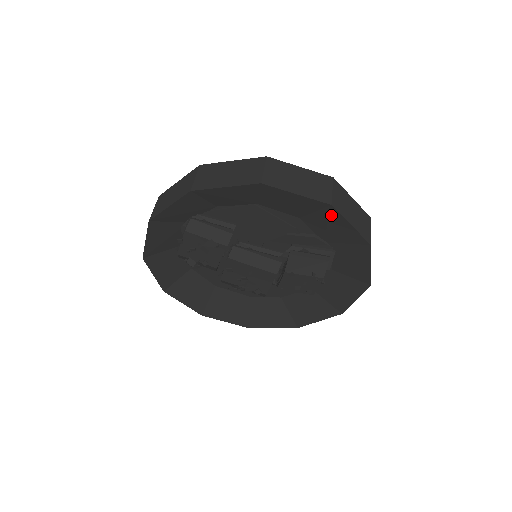
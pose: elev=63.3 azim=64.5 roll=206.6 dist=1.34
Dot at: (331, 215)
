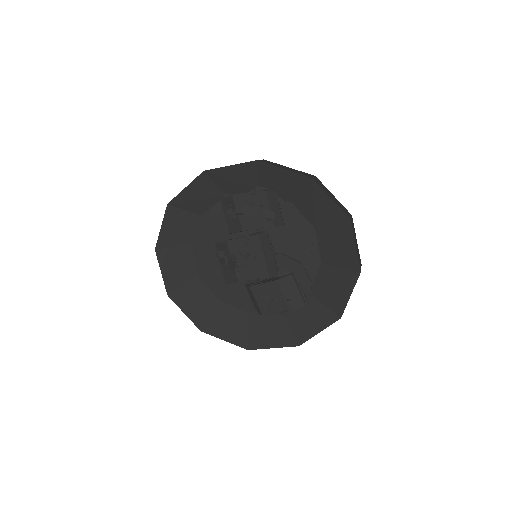
Dot at: (349, 278)
